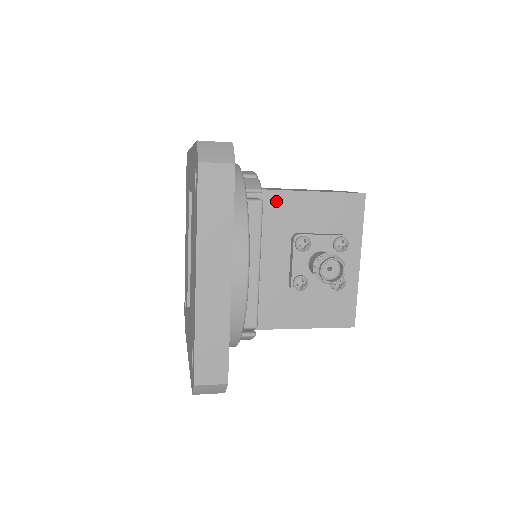
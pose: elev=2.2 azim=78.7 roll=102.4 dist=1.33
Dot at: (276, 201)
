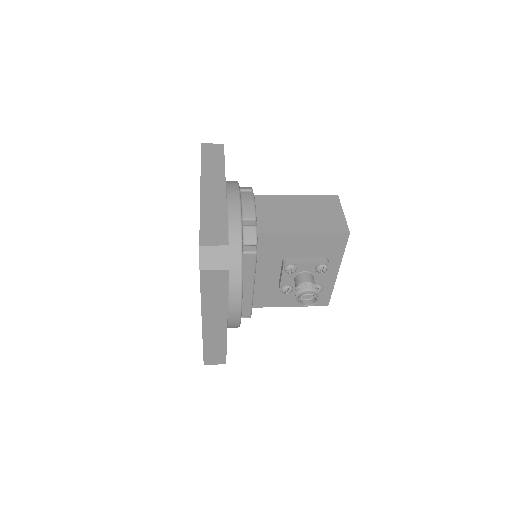
Dot at: (271, 240)
